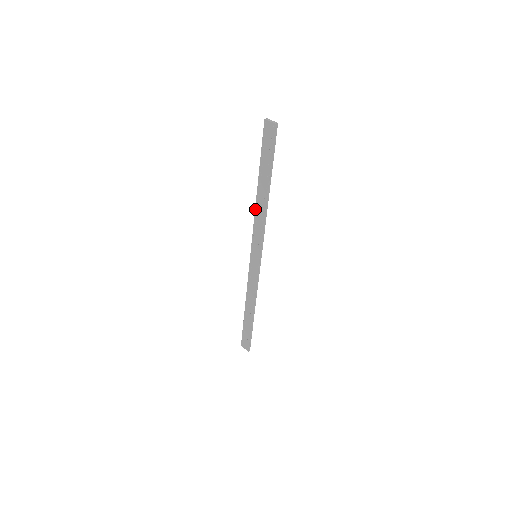
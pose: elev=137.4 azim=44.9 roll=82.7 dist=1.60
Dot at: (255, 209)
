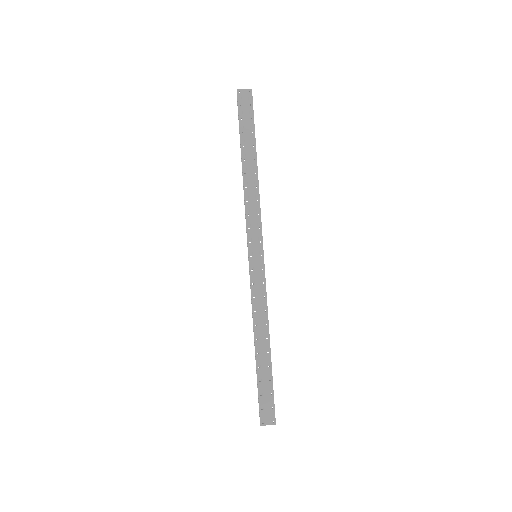
Dot at: (244, 193)
